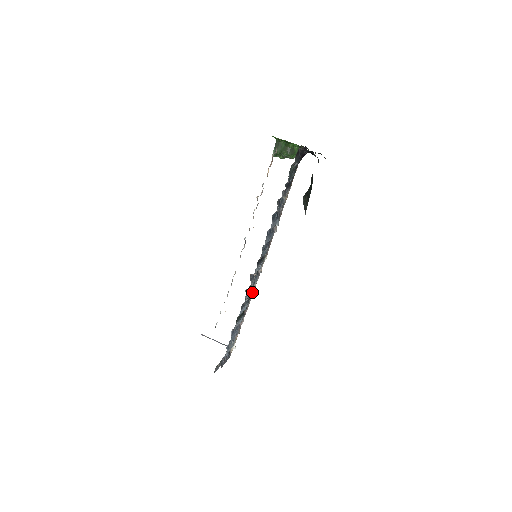
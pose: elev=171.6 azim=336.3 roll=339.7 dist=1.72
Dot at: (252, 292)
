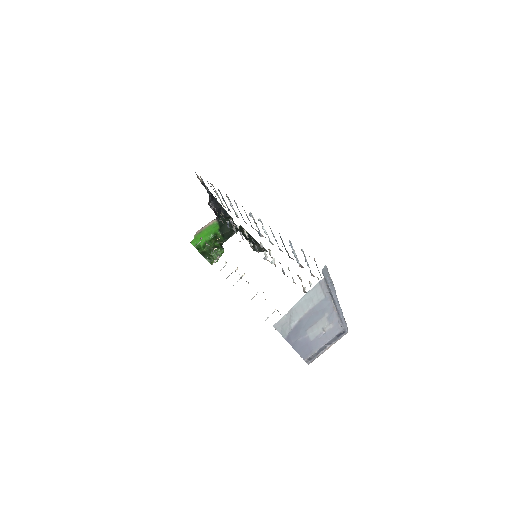
Dot at: occluded
